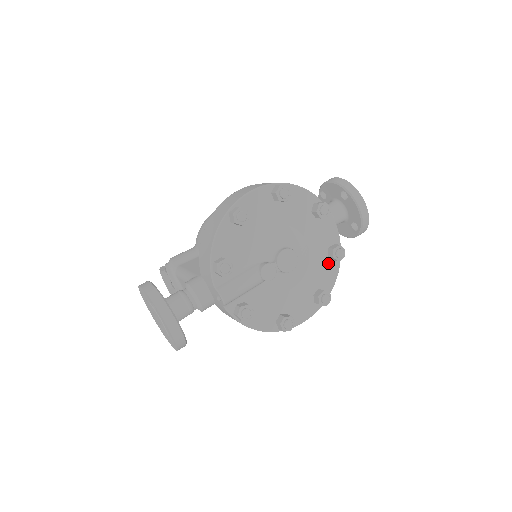
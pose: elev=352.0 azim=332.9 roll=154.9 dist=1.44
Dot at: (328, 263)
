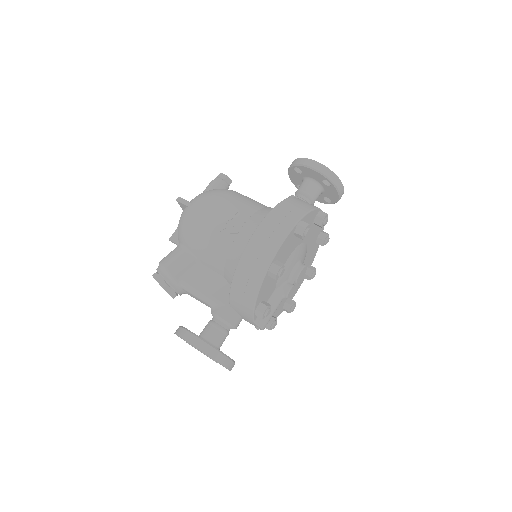
Dot at: (315, 247)
